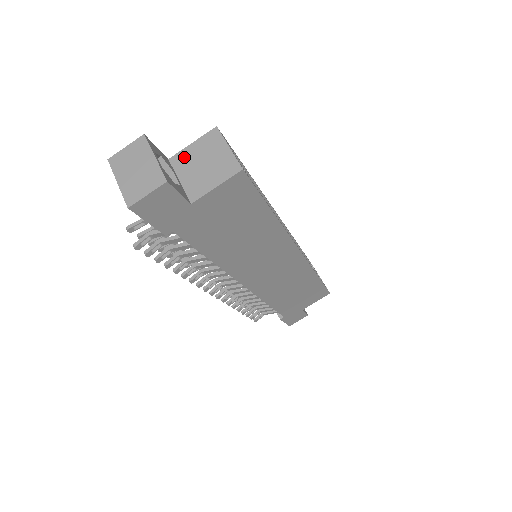
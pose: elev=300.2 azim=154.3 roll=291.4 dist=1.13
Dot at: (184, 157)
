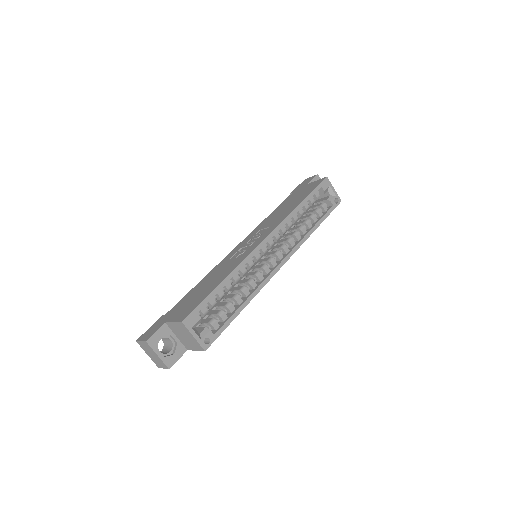
Dot at: (173, 327)
